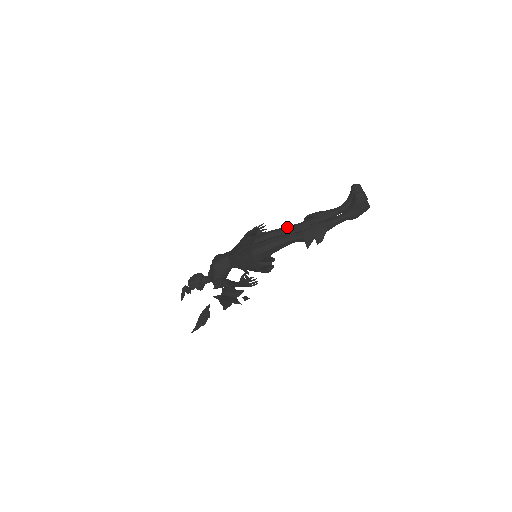
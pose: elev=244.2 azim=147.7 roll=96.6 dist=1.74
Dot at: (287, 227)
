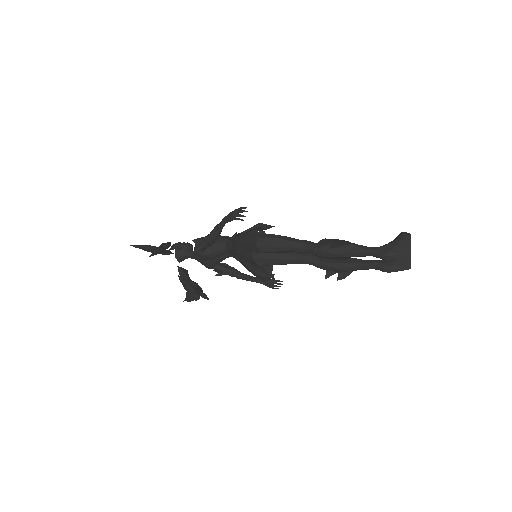
Dot at: occluded
